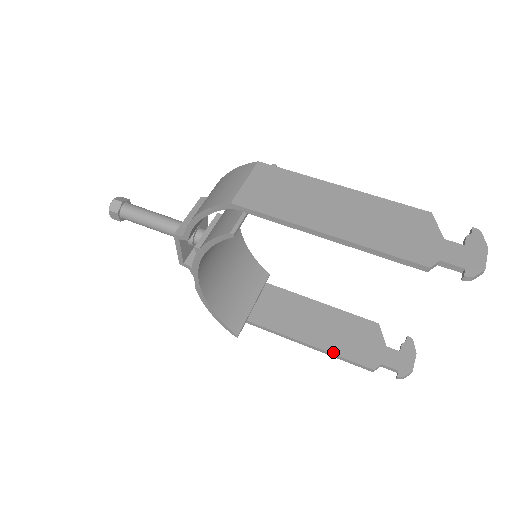
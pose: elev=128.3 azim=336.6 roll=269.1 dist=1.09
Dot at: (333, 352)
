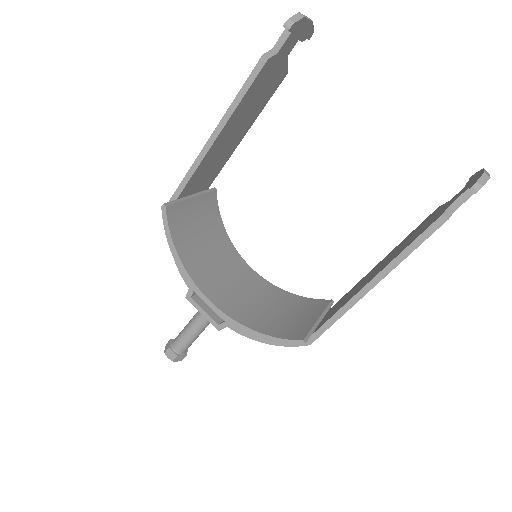
Dot at: (397, 255)
